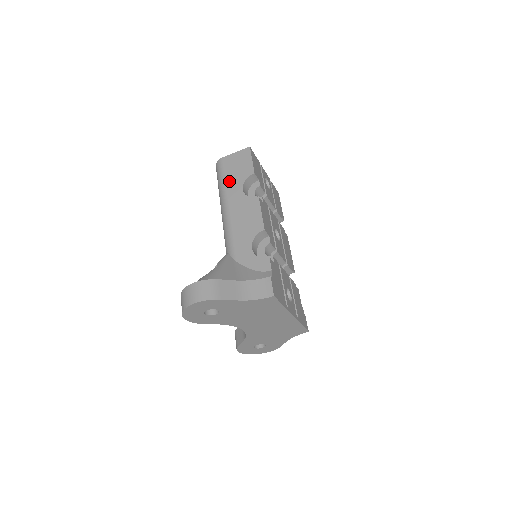
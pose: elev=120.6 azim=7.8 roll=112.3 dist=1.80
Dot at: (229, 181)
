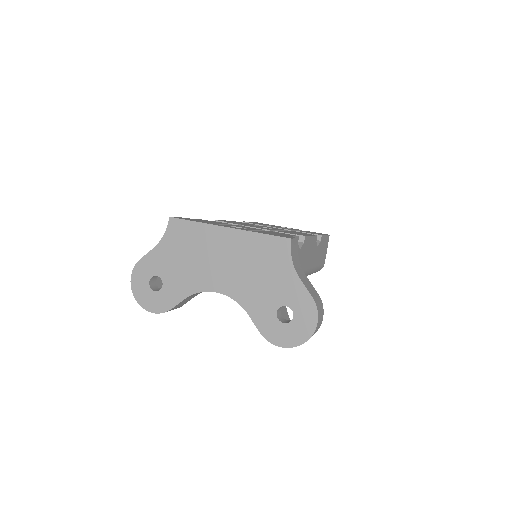
Dot at: occluded
